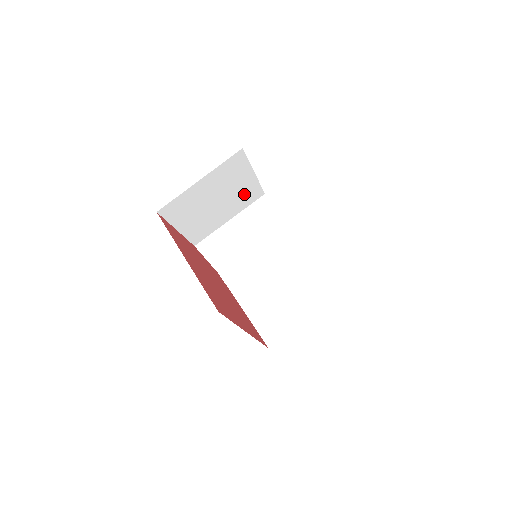
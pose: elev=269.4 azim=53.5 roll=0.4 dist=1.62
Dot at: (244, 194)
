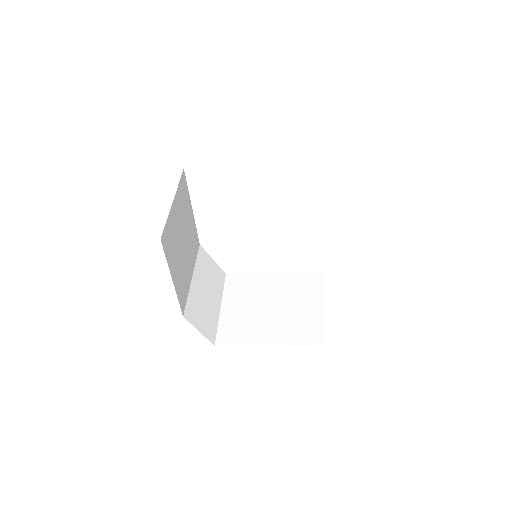
Dot at: (192, 239)
